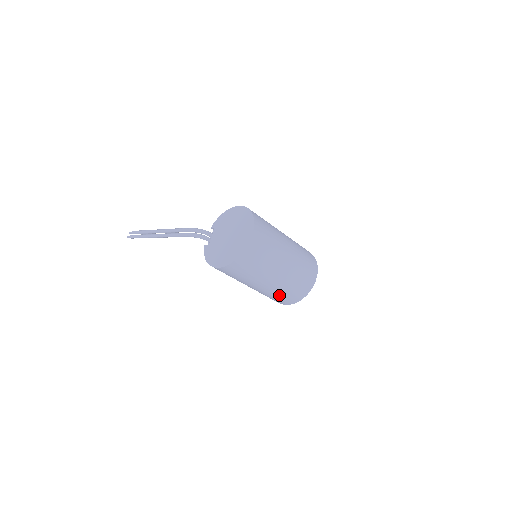
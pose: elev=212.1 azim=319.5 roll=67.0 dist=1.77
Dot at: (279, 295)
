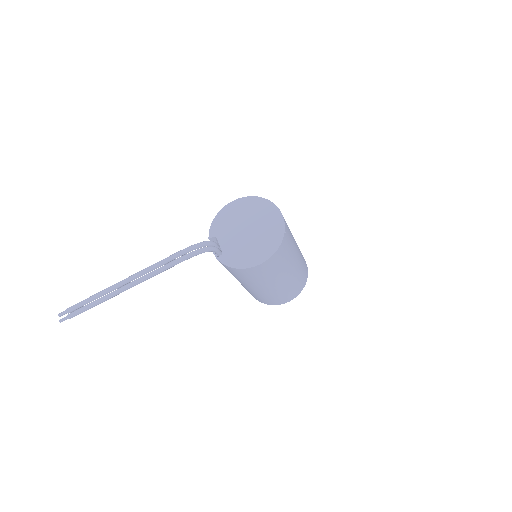
Dot at: (293, 286)
